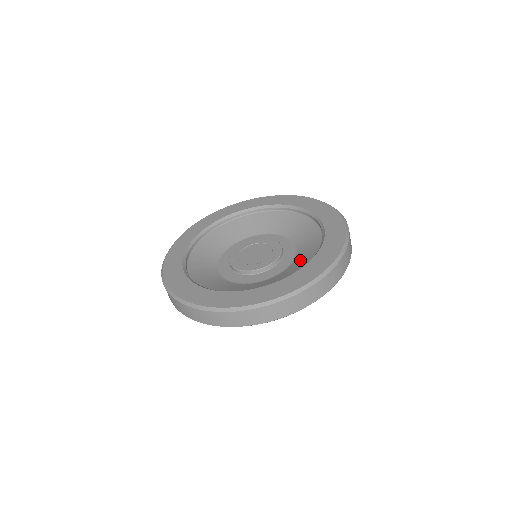
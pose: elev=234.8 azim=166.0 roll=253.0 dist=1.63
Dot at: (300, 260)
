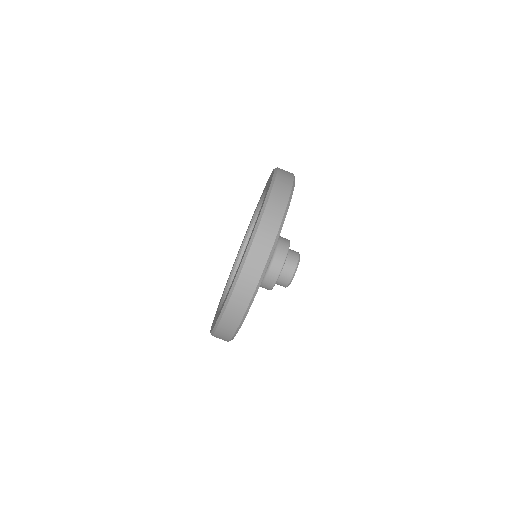
Dot at: occluded
